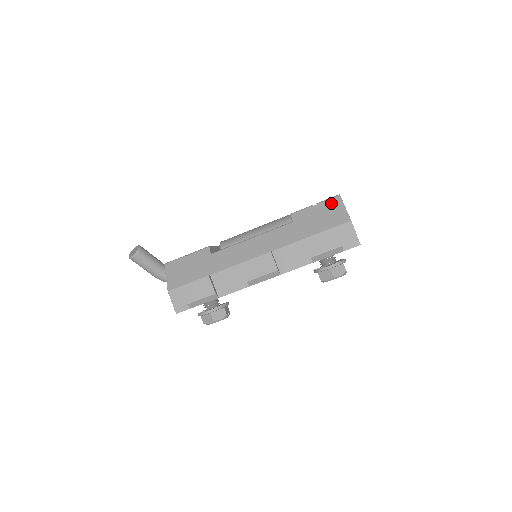
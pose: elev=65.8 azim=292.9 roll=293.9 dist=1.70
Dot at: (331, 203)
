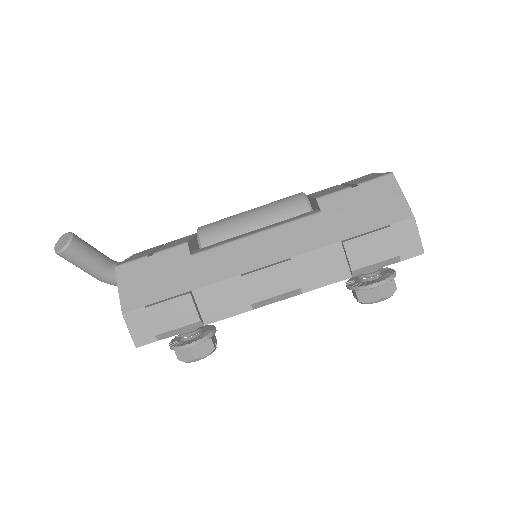
Dot at: (380, 185)
